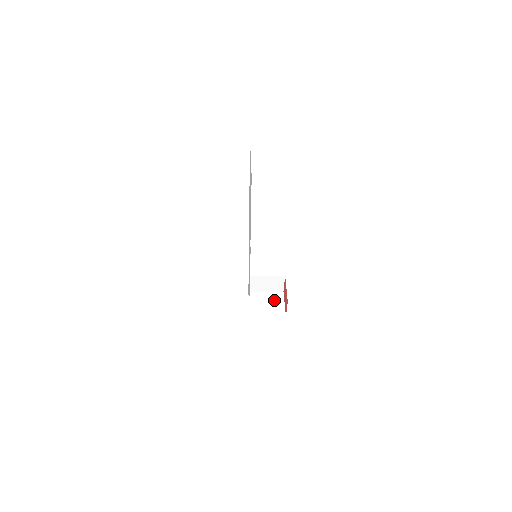
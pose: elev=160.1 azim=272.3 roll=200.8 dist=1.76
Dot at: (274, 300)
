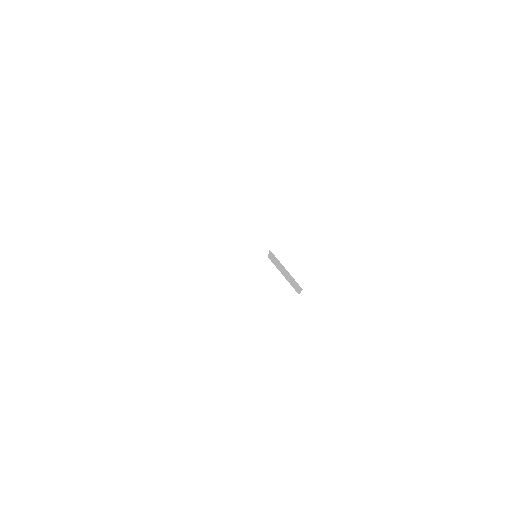
Dot at: (278, 293)
